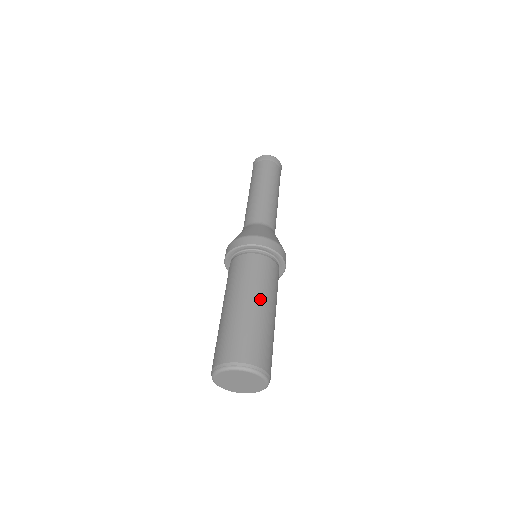
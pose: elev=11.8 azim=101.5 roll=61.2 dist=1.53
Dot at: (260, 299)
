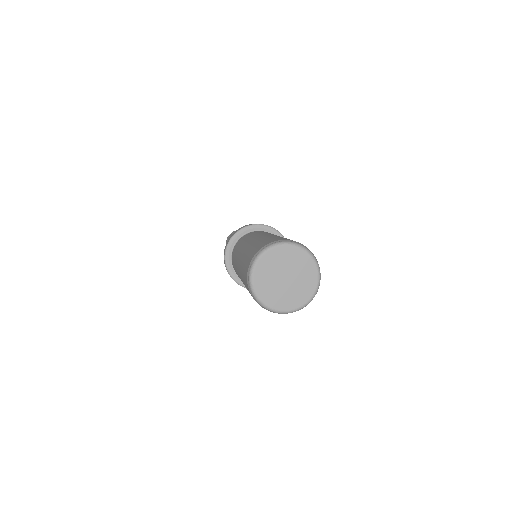
Dot at: occluded
